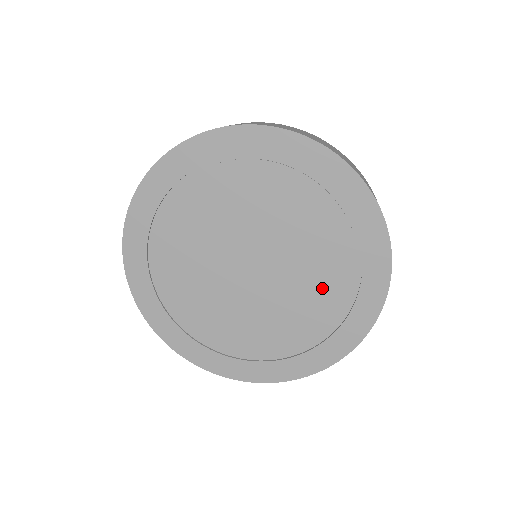
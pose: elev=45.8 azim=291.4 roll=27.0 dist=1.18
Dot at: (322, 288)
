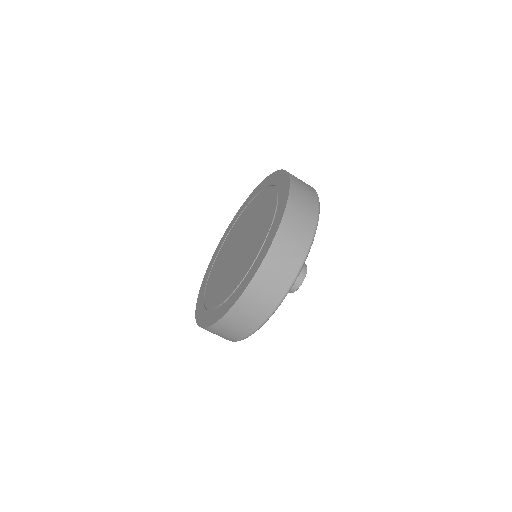
Dot at: (264, 220)
